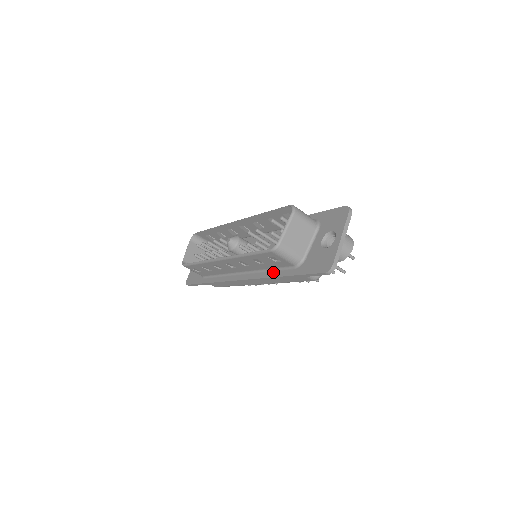
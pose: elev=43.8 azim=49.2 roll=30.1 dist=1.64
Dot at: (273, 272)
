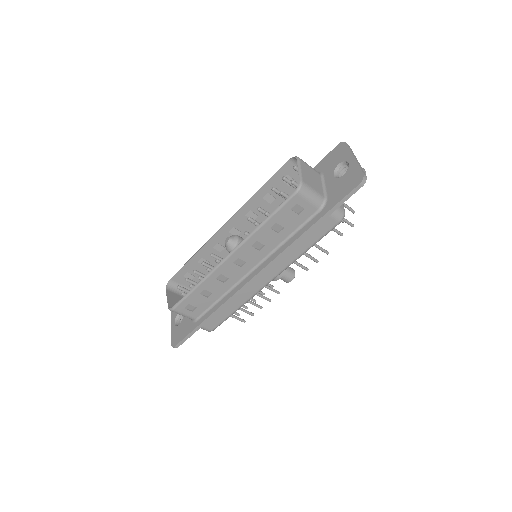
Dot at: (295, 235)
